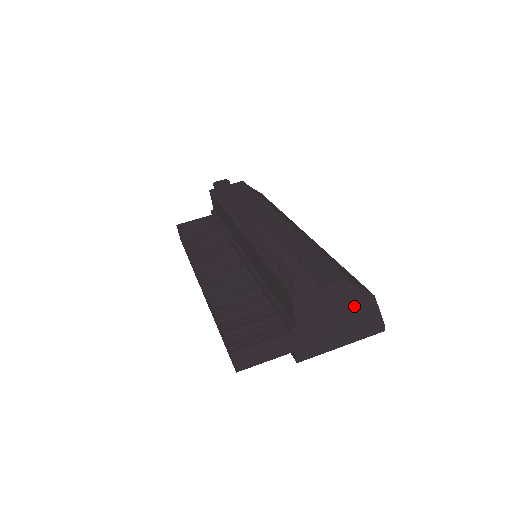
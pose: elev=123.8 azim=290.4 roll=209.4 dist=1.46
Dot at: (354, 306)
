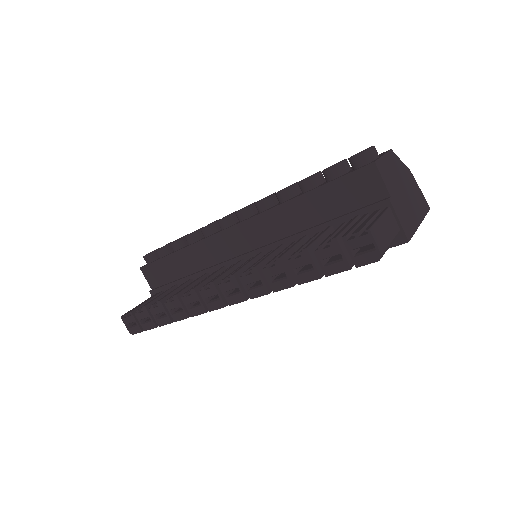
Dot at: (406, 179)
